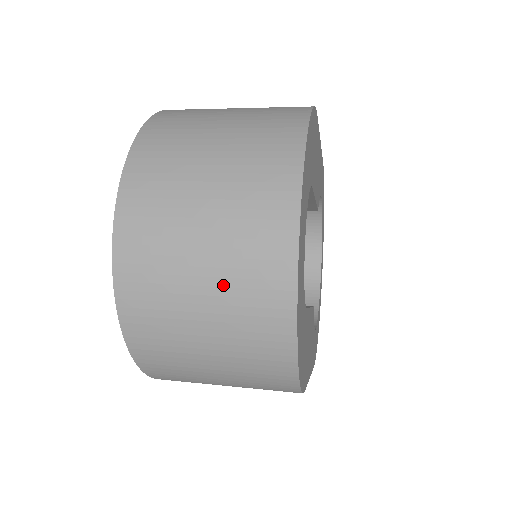
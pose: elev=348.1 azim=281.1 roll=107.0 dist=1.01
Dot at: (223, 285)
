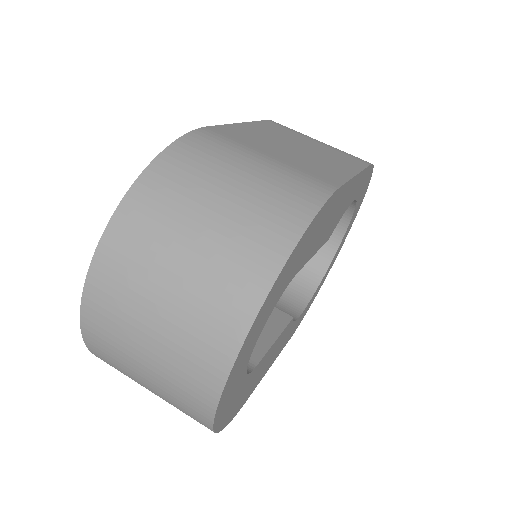
Dot at: (161, 380)
